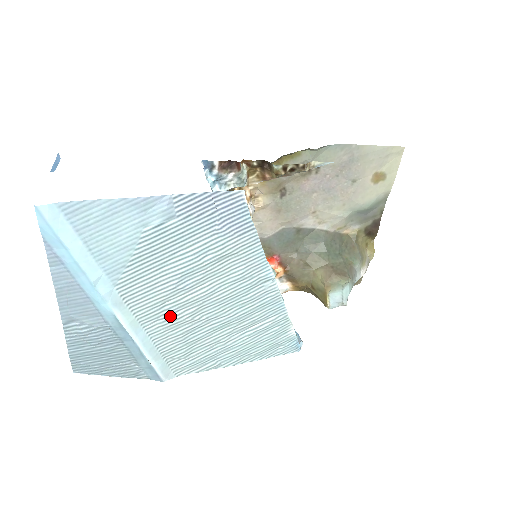
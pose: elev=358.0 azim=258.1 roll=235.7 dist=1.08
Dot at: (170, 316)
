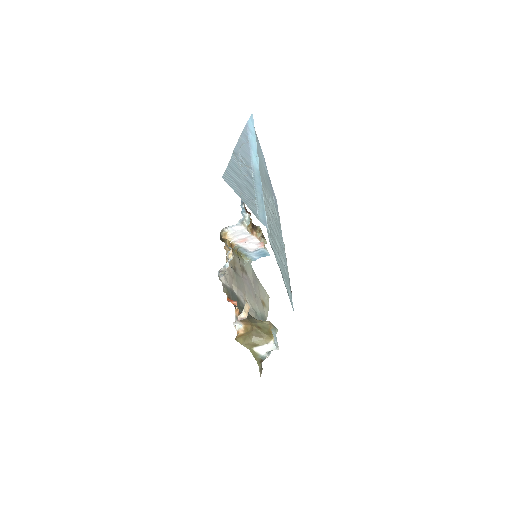
Dot at: (267, 204)
